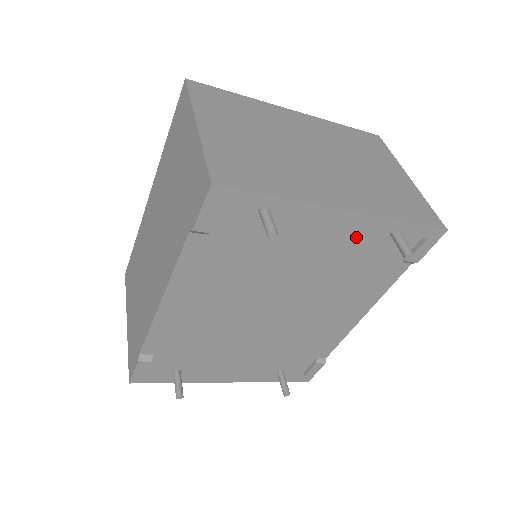
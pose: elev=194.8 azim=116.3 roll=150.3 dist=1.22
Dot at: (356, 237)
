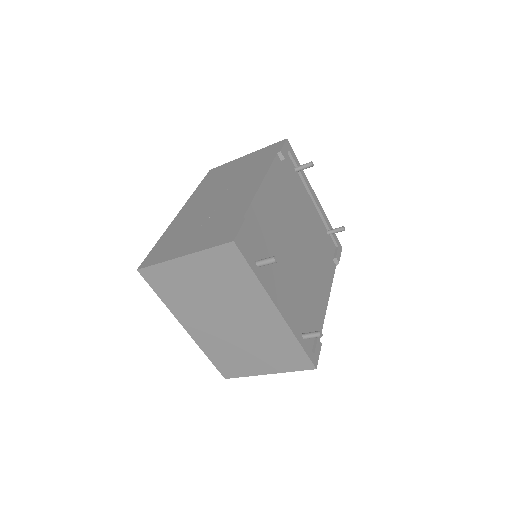
Dot at: (319, 222)
